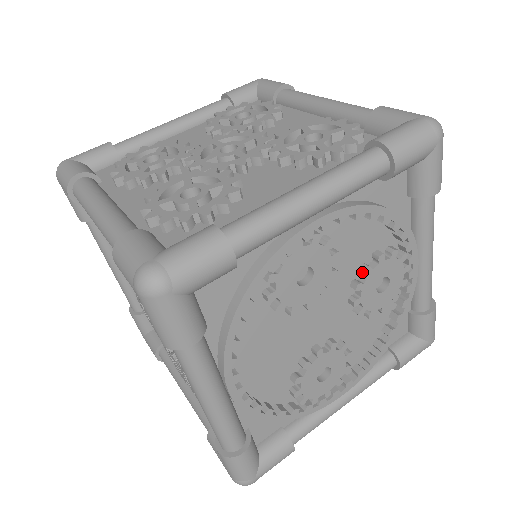
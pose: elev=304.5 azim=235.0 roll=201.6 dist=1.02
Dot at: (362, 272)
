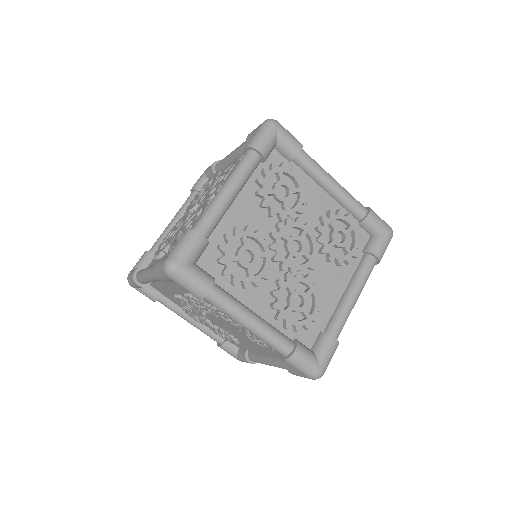
Dot at: occluded
